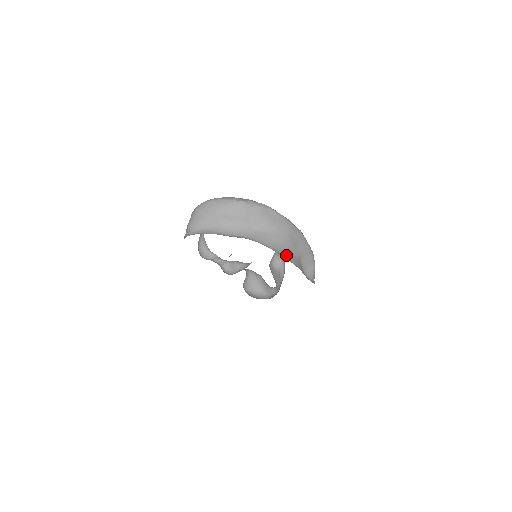
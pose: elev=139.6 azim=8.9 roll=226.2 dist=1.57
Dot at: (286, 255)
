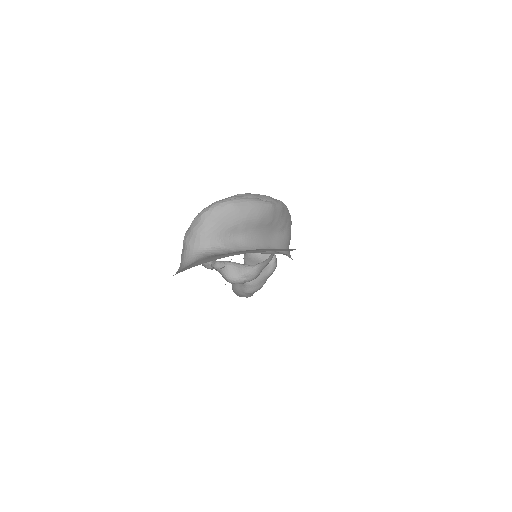
Dot at: occluded
